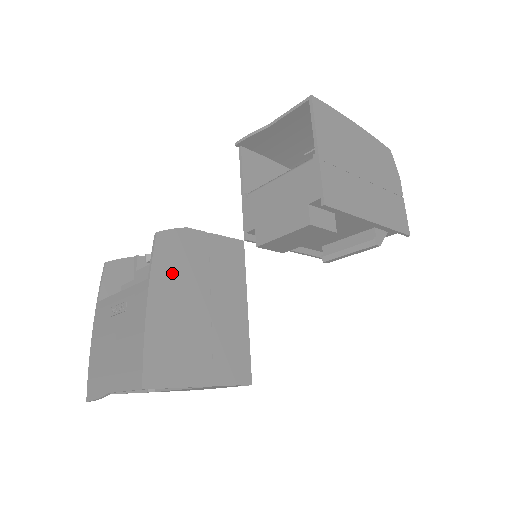
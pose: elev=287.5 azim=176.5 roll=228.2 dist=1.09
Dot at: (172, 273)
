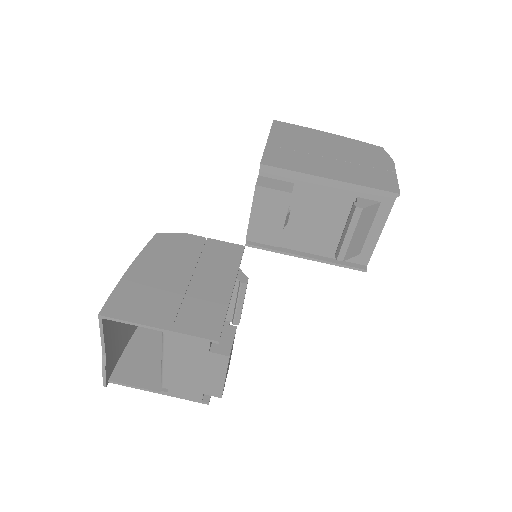
Dot at: (160, 255)
